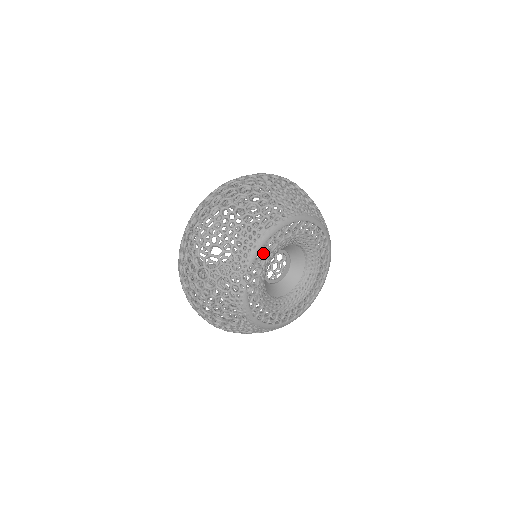
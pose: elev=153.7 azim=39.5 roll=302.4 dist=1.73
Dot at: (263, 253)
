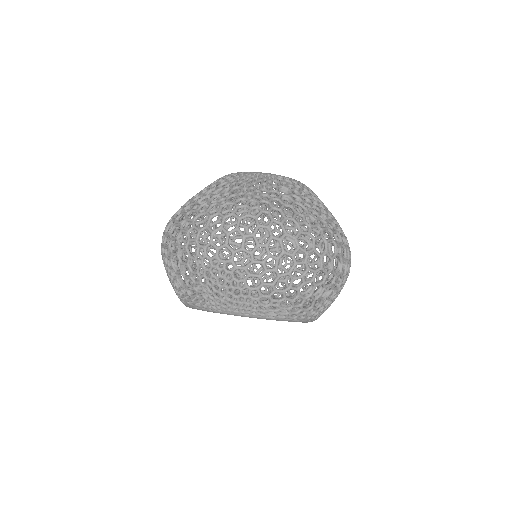
Dot at: occluded
